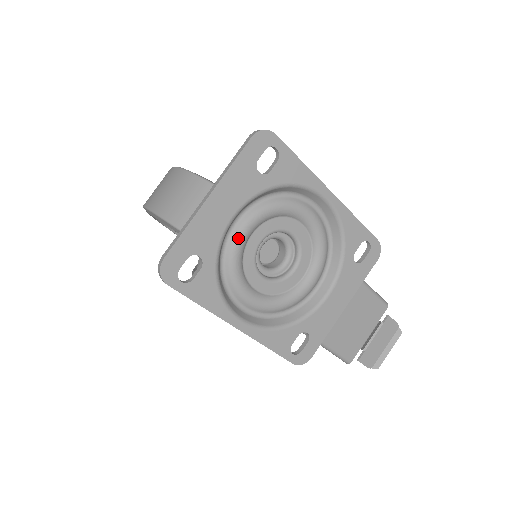
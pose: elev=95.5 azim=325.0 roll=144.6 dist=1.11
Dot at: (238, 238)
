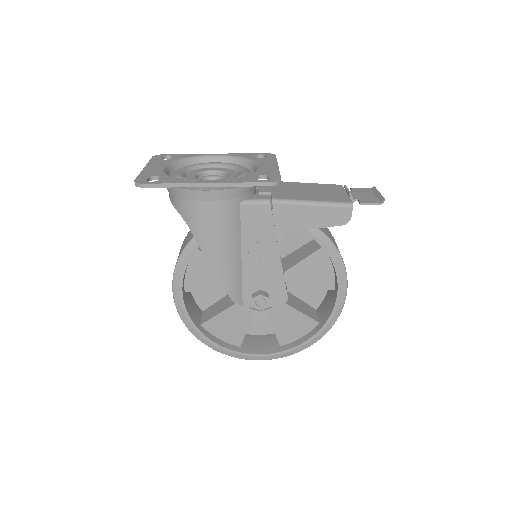
Dot at: (177, 174)
